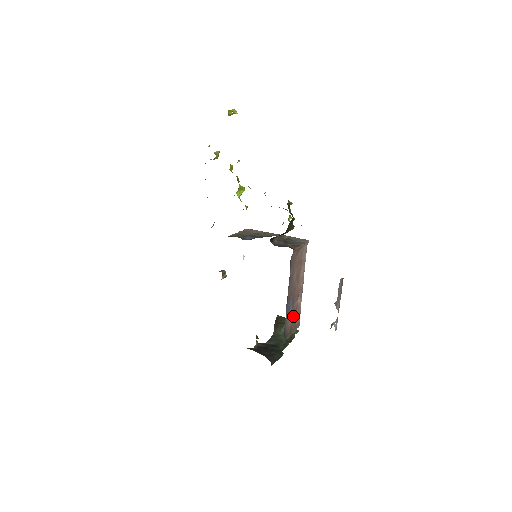
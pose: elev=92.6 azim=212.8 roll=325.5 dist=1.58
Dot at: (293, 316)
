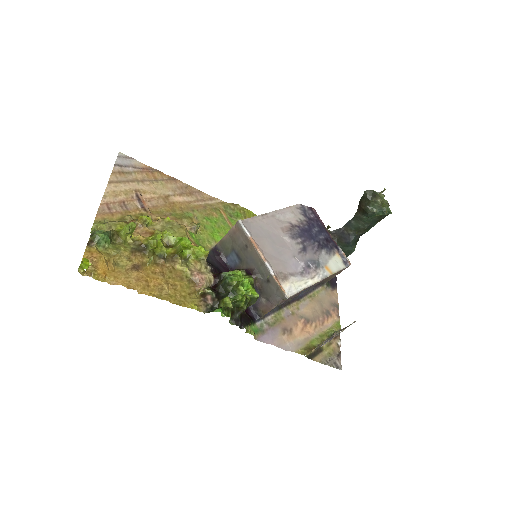
Dot at: occluded
